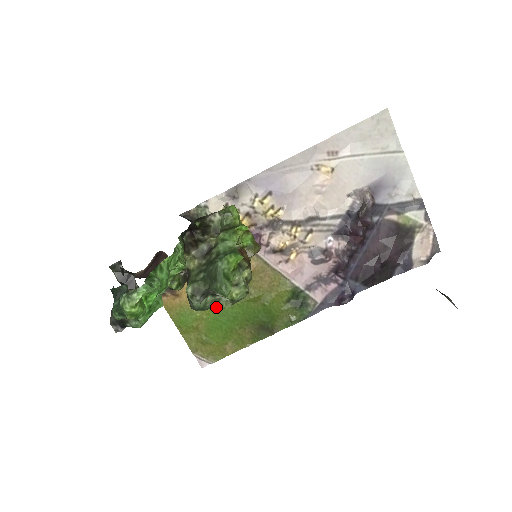
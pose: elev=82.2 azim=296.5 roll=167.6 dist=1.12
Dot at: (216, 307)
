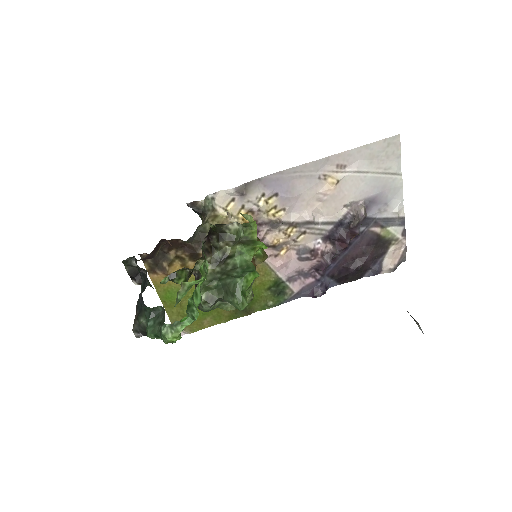
Dot at: (220, 308)
